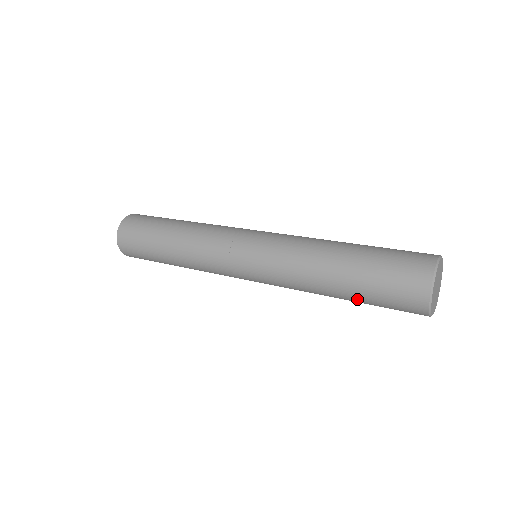
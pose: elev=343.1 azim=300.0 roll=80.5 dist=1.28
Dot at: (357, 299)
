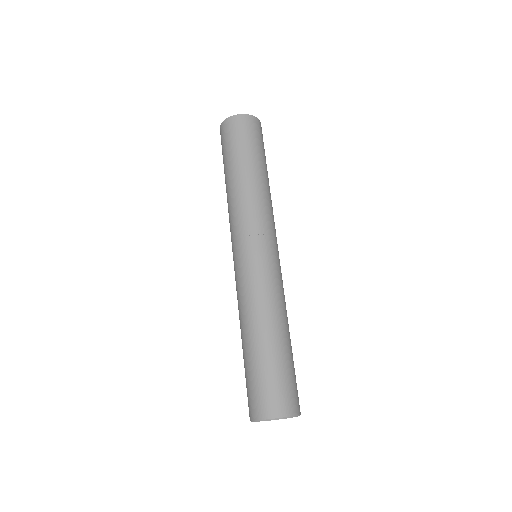
Dot at: occluded
